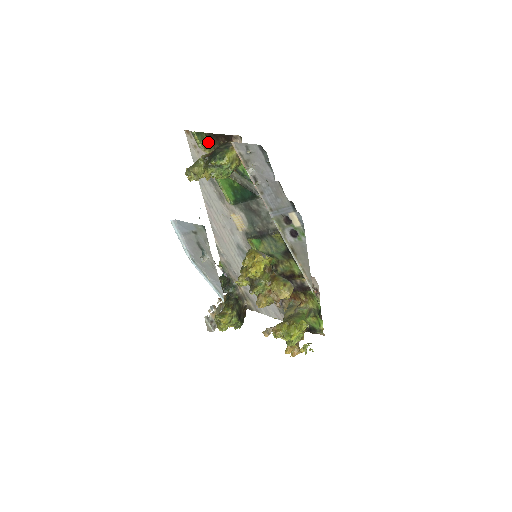
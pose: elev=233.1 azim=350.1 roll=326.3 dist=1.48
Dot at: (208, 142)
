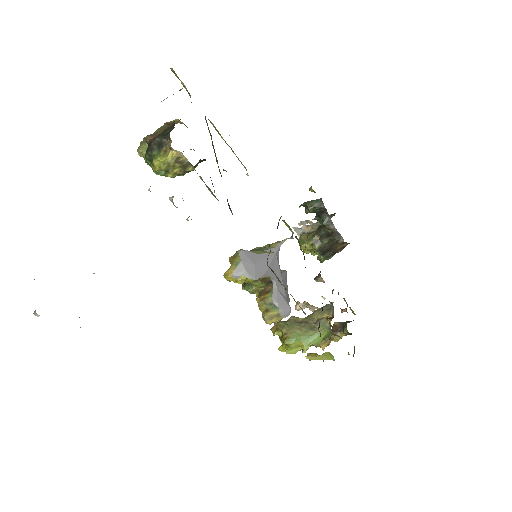
Dot at: occluded
